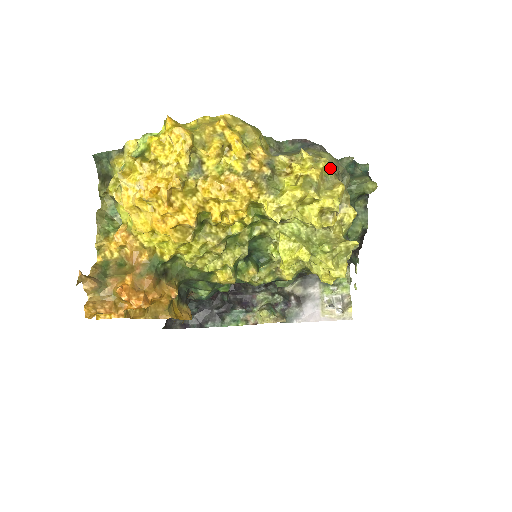
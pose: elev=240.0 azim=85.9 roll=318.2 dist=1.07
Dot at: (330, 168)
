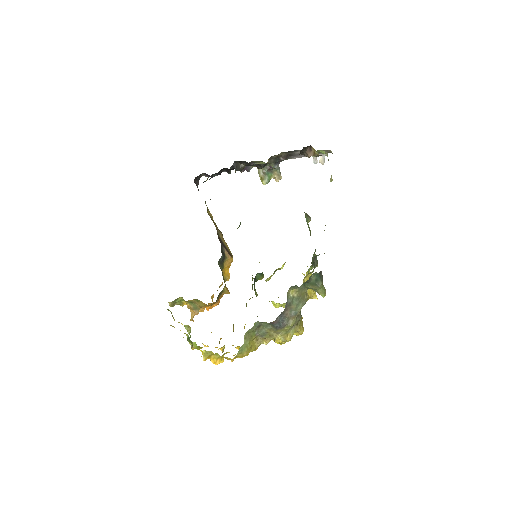
Dot at: occluded
